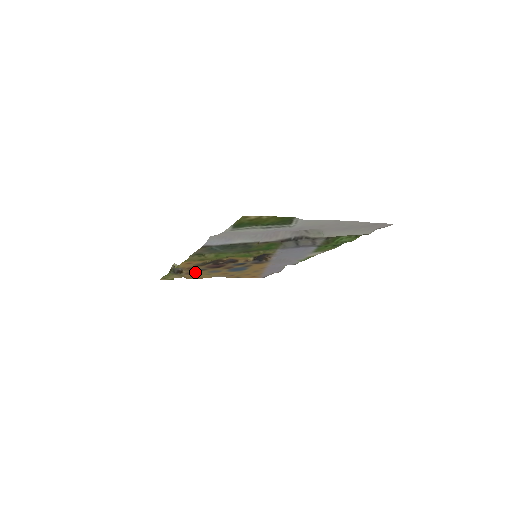
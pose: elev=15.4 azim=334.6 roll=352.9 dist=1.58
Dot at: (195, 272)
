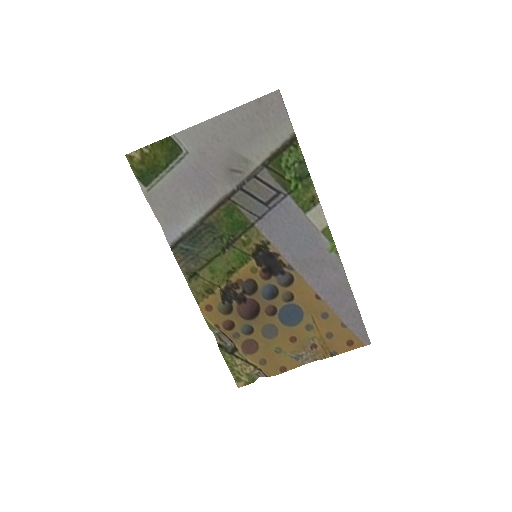
Dot at: (251, 343)
